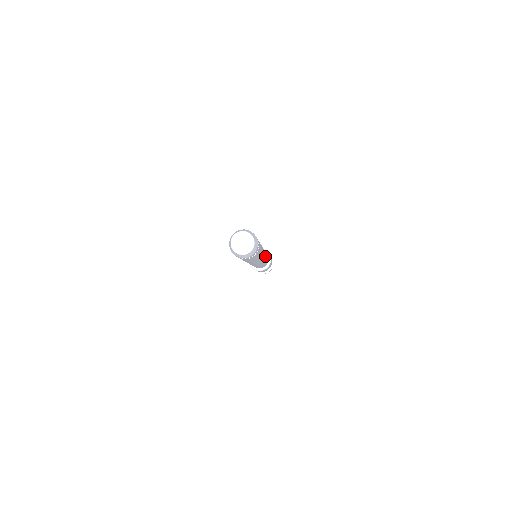
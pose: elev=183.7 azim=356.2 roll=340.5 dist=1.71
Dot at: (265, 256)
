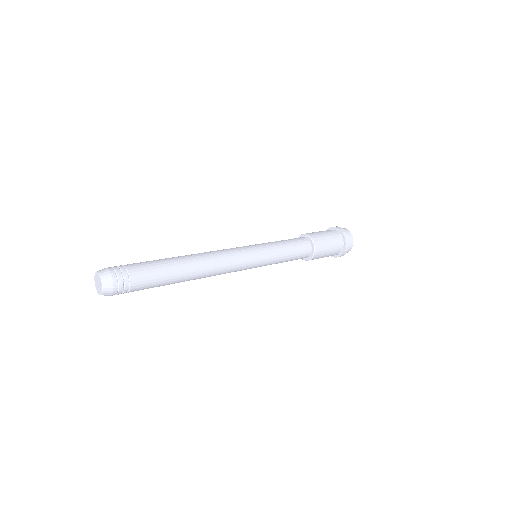
Dot at: (248, 268)
